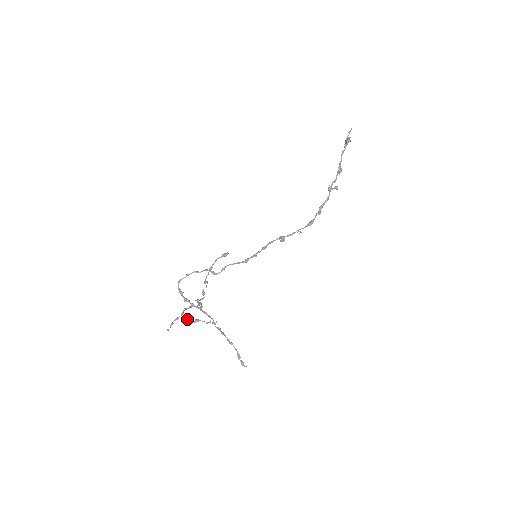
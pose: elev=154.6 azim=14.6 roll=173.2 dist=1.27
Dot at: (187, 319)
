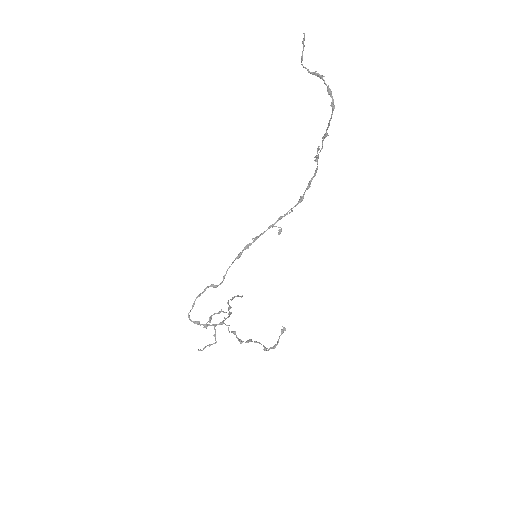
Dot at: occluded
